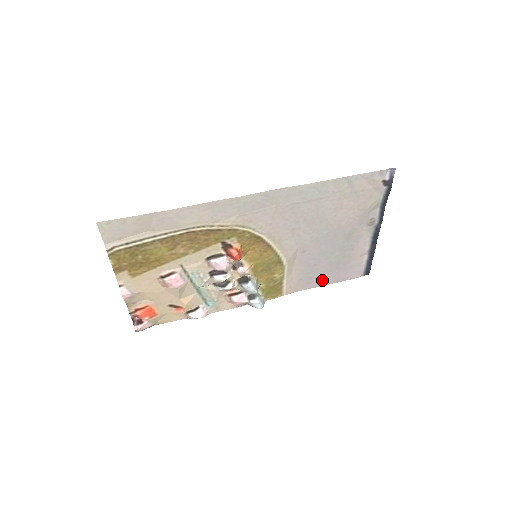
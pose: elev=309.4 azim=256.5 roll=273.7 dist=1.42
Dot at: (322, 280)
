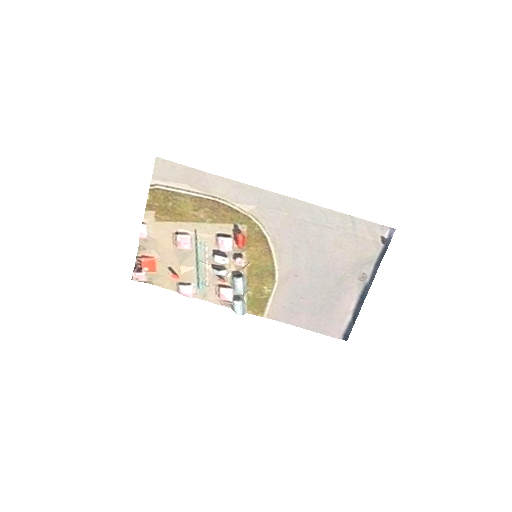
Dot at: (303, 321)
